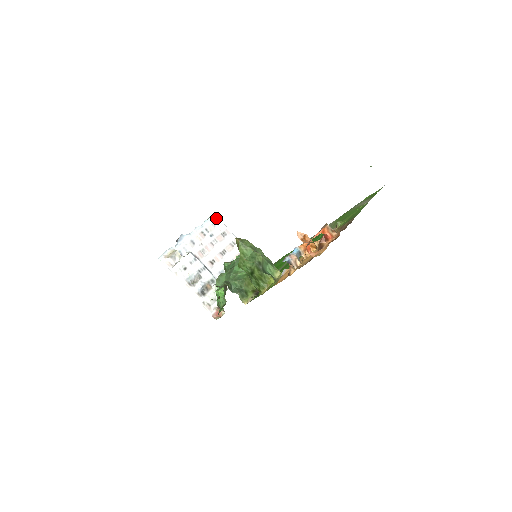
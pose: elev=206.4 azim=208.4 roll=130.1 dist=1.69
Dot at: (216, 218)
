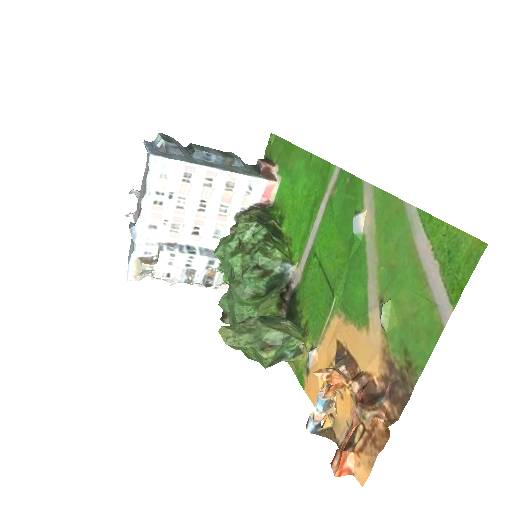
Dot at: (159, 161)
